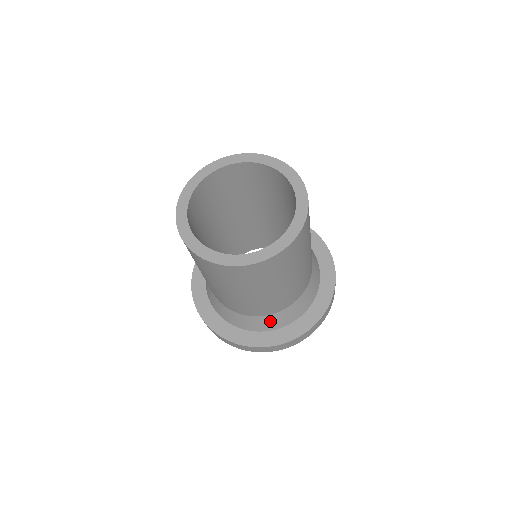
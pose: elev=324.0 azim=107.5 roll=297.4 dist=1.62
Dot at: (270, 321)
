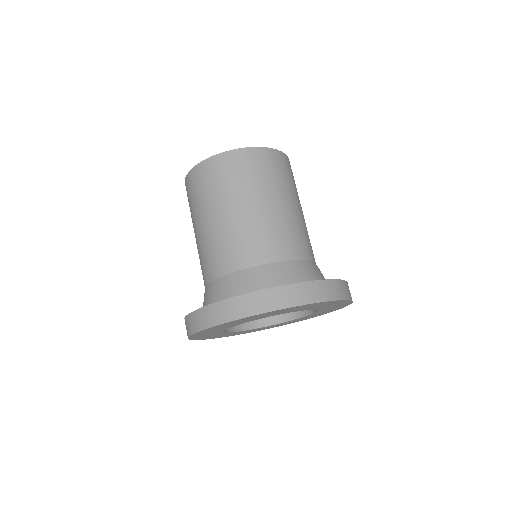
Dot at: (222, 288)
